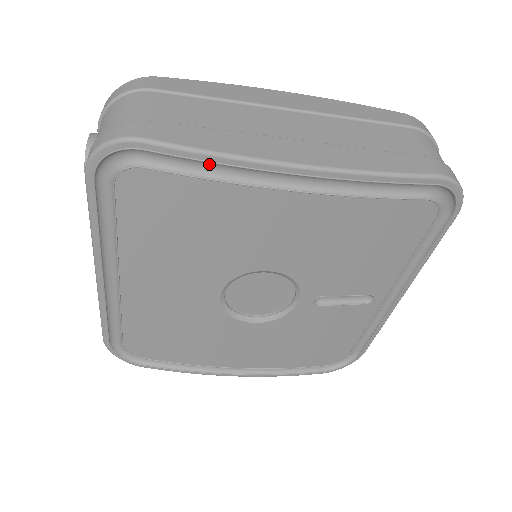
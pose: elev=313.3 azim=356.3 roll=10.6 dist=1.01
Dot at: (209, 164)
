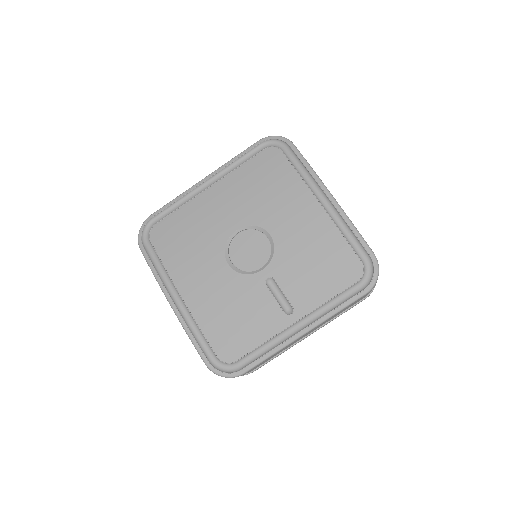
Dot at: (302, 168)
